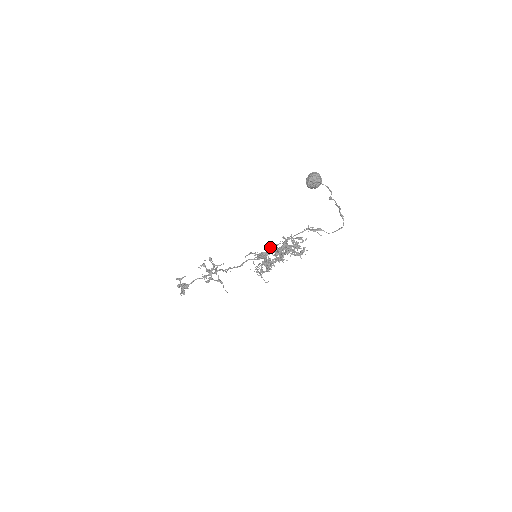
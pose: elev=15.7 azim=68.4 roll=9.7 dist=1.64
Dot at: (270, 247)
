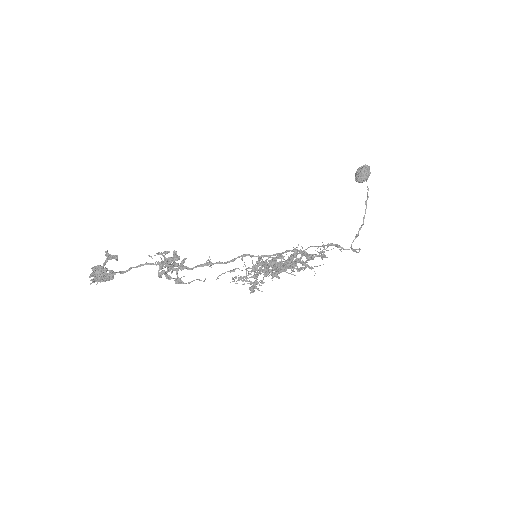
Dot at: occluded
